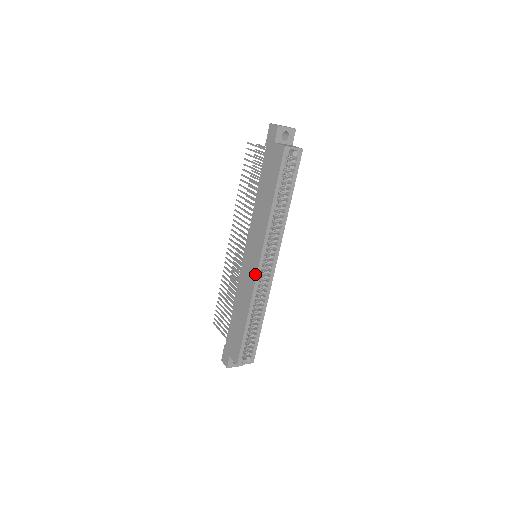
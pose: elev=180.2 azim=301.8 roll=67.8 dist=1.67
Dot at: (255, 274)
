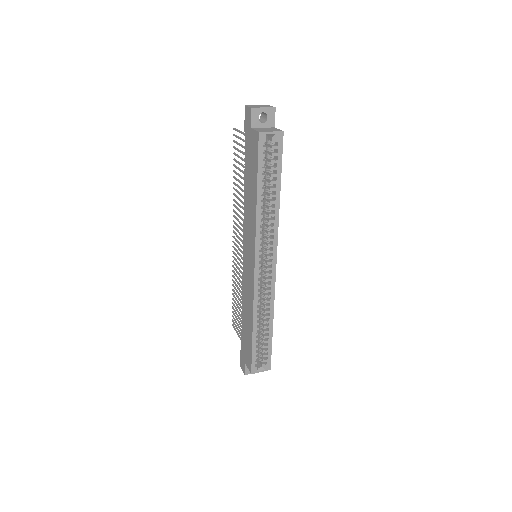
Dot at: (253, 278)
